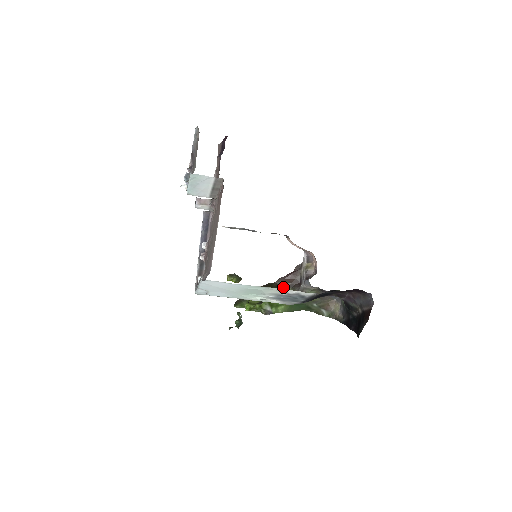
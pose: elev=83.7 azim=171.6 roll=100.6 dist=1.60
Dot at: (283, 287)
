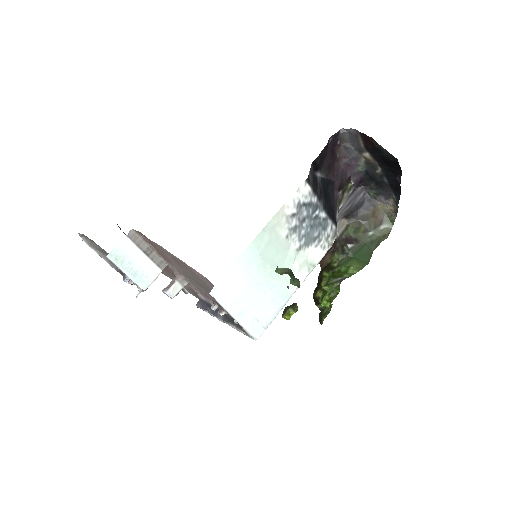
Dot at: (330, 261)
